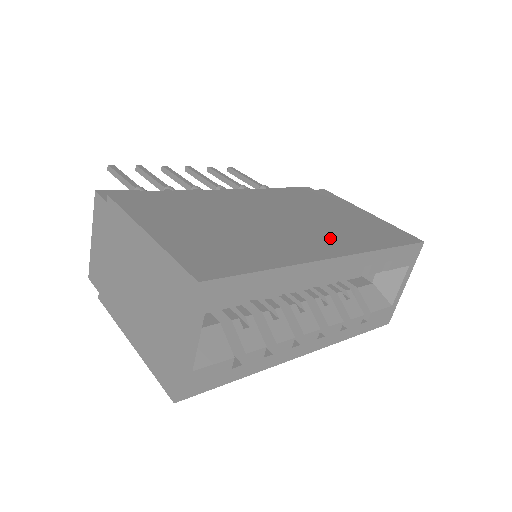
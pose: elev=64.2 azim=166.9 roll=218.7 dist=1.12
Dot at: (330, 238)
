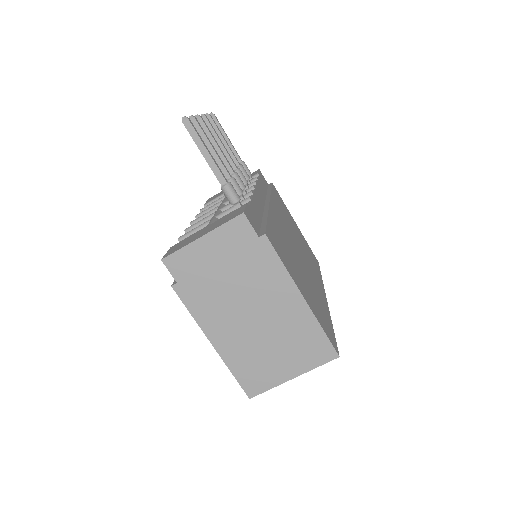
Dot at: (314, 273)
